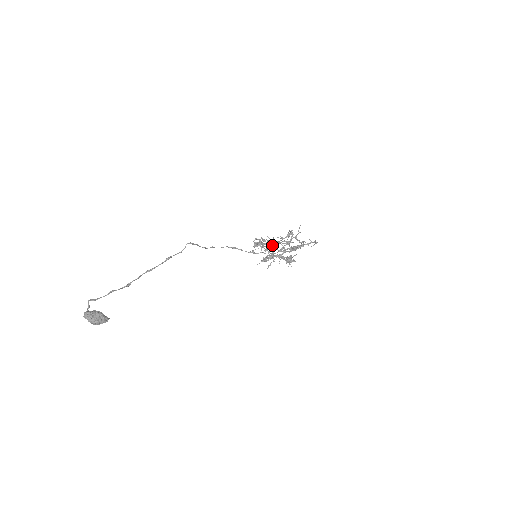
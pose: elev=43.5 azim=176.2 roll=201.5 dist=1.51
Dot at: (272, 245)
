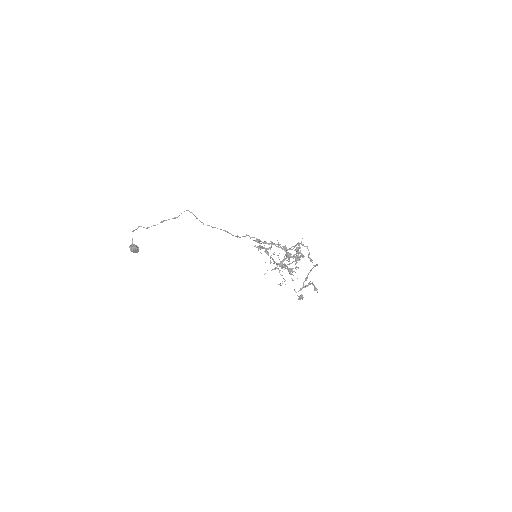
Dot at: (309, 284)
